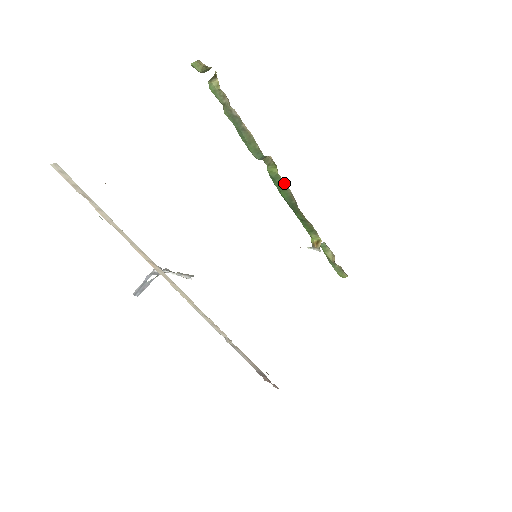
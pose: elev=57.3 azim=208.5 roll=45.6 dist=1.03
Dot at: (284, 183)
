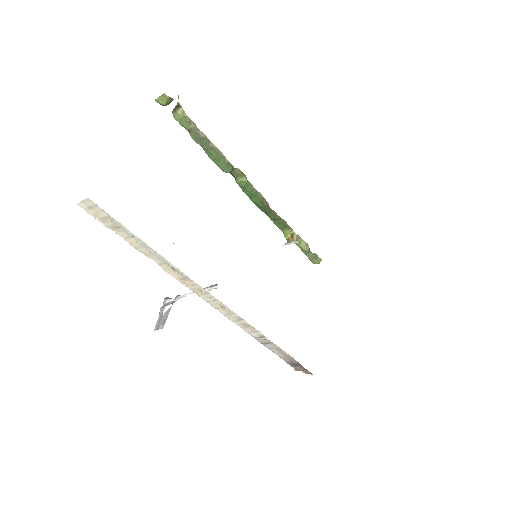
Dot at: (254, 189)
